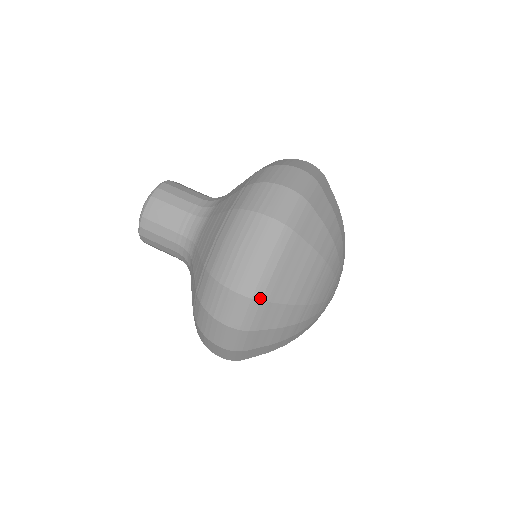
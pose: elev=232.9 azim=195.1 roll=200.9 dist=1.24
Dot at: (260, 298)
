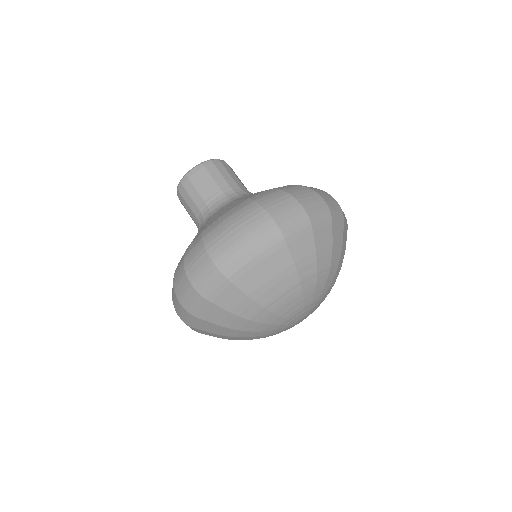
Dot at: (285, 235)
